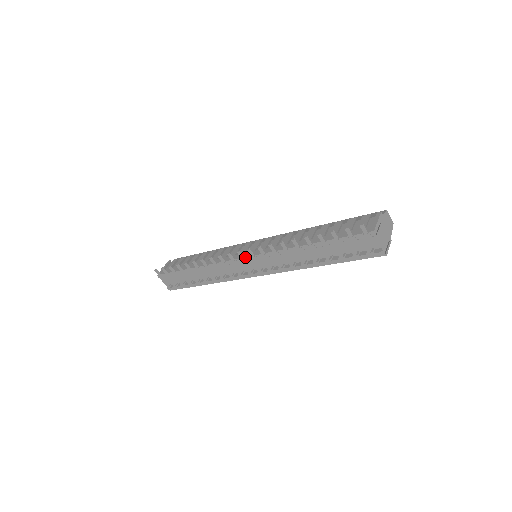
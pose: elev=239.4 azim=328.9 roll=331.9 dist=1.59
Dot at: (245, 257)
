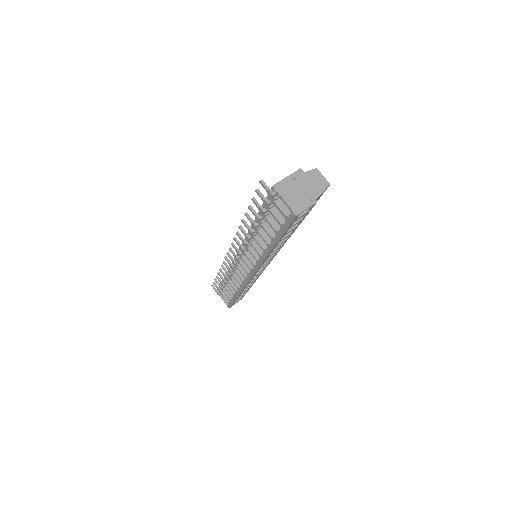
Dot at: (236, 254)
